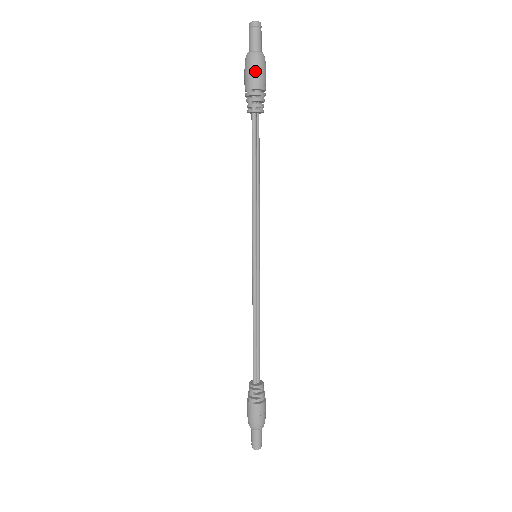
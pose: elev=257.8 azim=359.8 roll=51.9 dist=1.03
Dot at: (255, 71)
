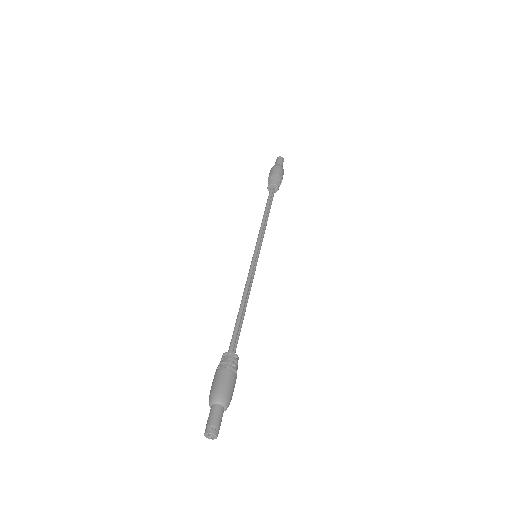
Dot at: (279, 169)
